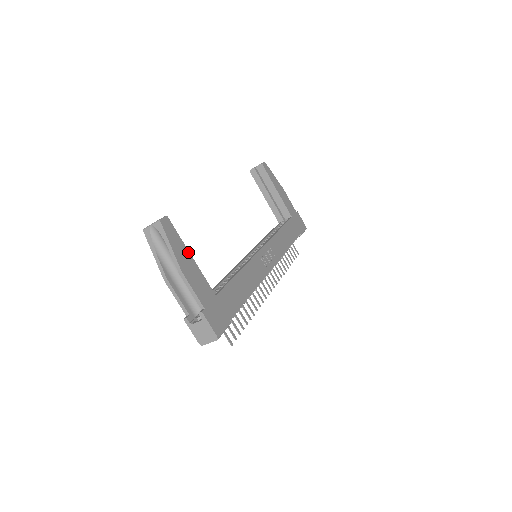
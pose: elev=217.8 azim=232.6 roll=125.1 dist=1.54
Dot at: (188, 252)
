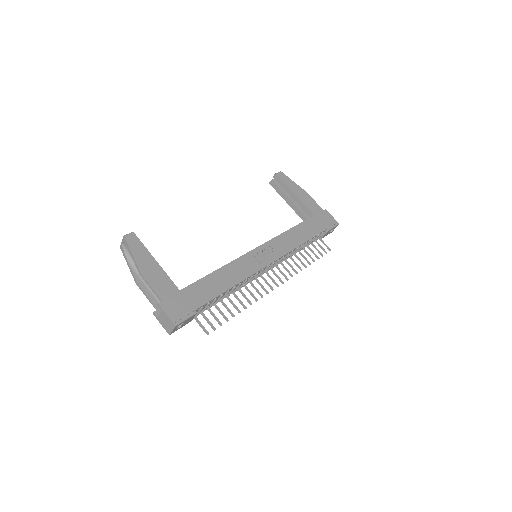
Dot at: (152, 257)
